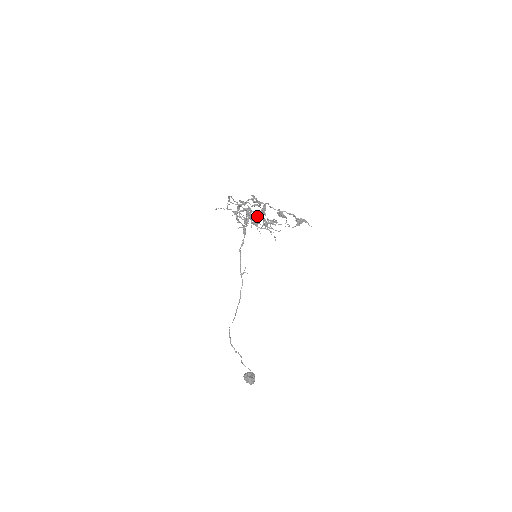
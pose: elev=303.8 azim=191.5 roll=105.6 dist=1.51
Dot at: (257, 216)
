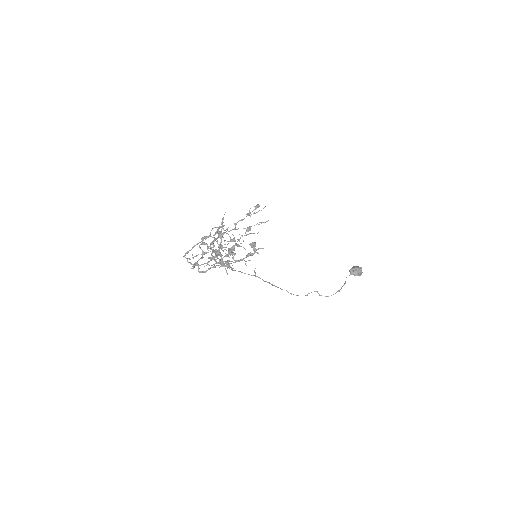
Dot at: occluded
